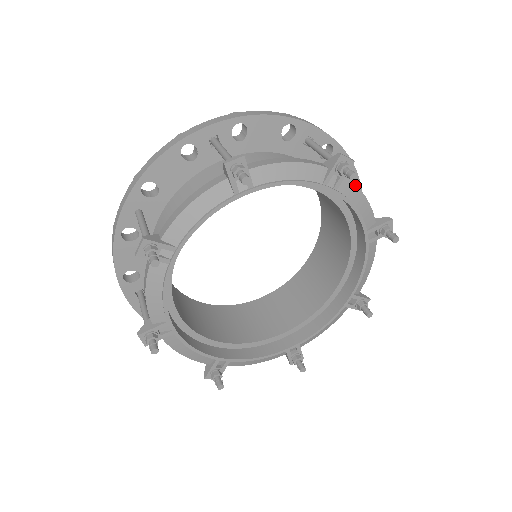
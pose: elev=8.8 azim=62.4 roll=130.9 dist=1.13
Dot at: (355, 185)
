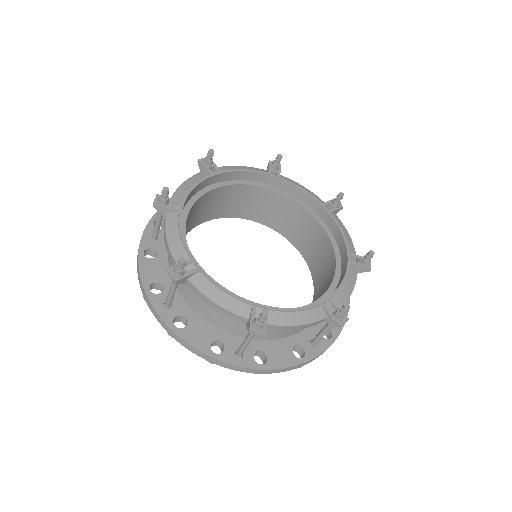
Dot at: (292, 181)
